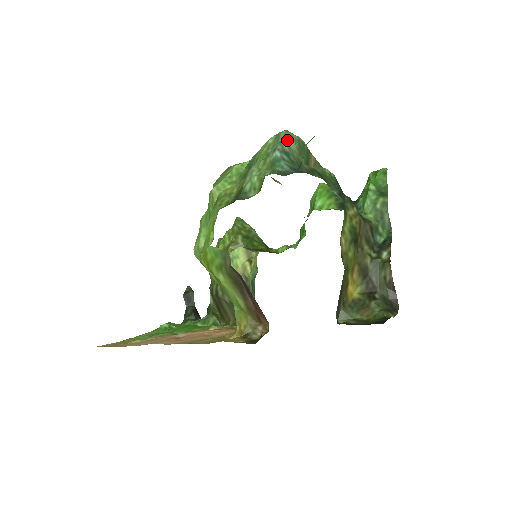
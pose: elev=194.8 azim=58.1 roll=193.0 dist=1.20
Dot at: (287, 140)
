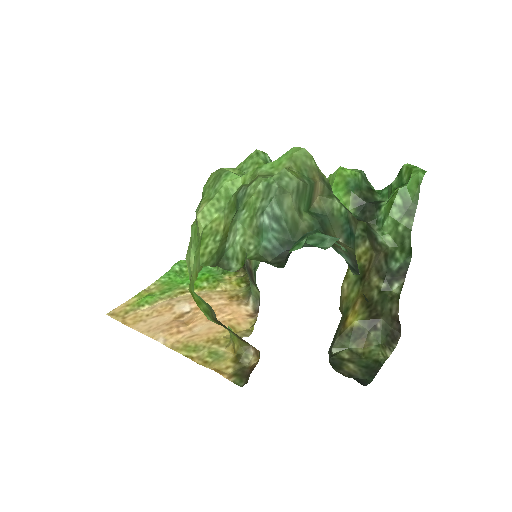
Dot at: (280, 196)
